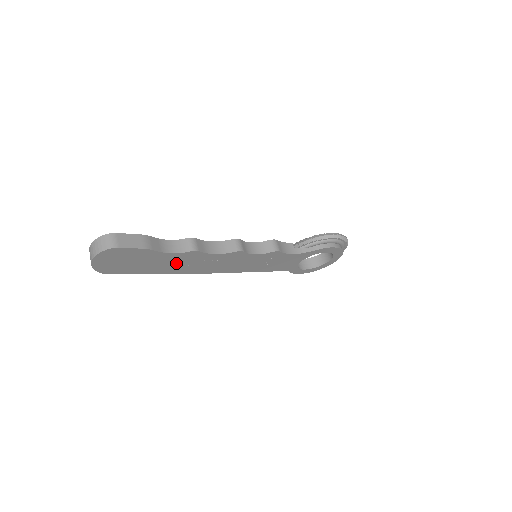
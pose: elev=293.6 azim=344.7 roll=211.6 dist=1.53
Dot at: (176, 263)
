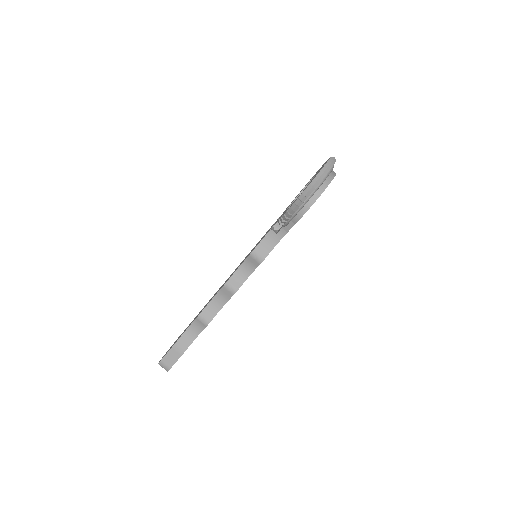
Dot at: occluded
